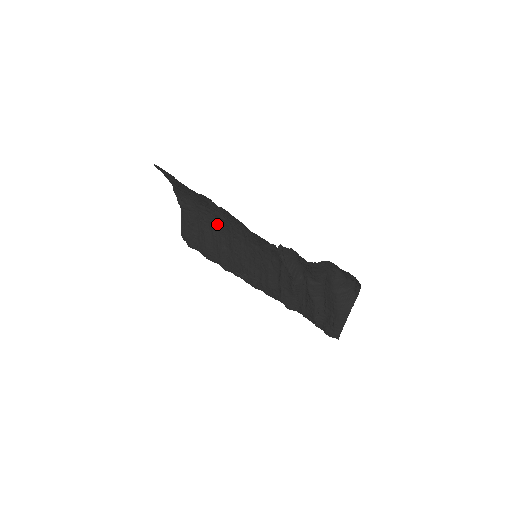
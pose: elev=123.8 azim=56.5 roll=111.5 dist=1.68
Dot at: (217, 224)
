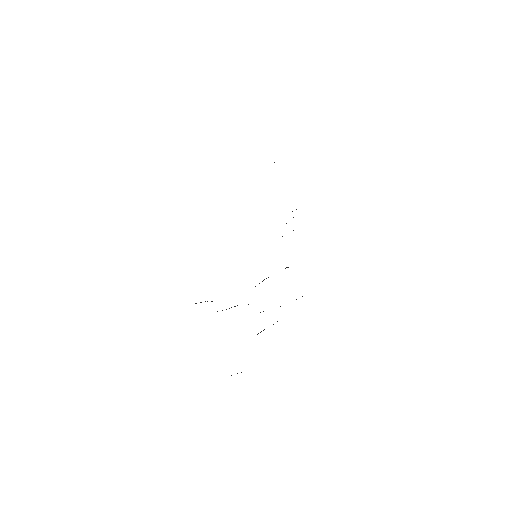
Dot at: occluded
